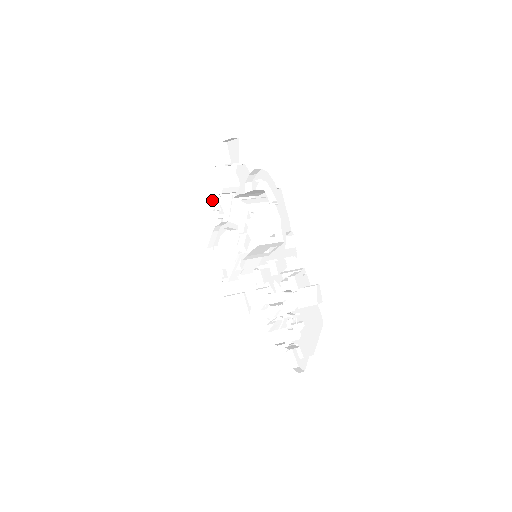
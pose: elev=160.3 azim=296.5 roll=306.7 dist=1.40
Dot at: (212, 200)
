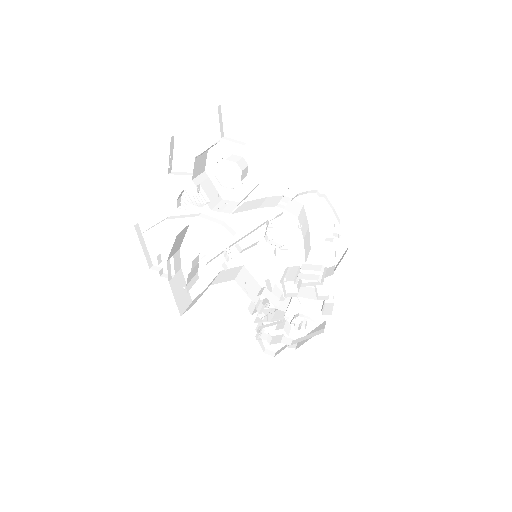
Dot at: (194, 182)
